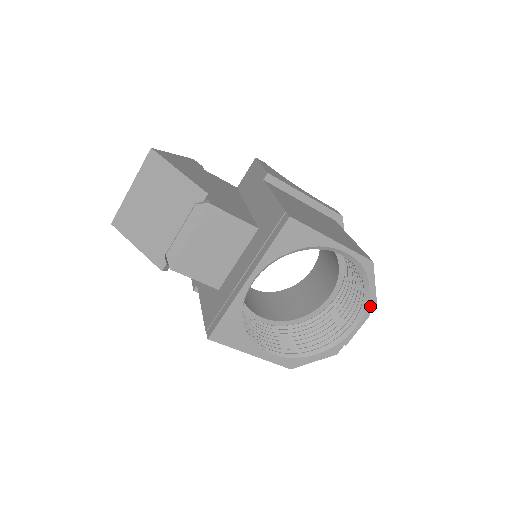
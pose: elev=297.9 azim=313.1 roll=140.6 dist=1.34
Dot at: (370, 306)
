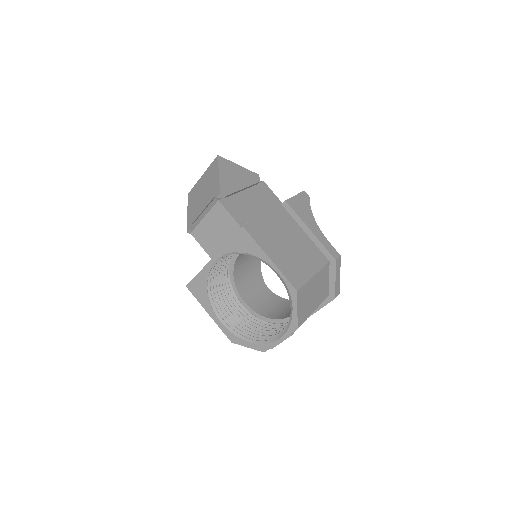
Dot at: (292, 327)
